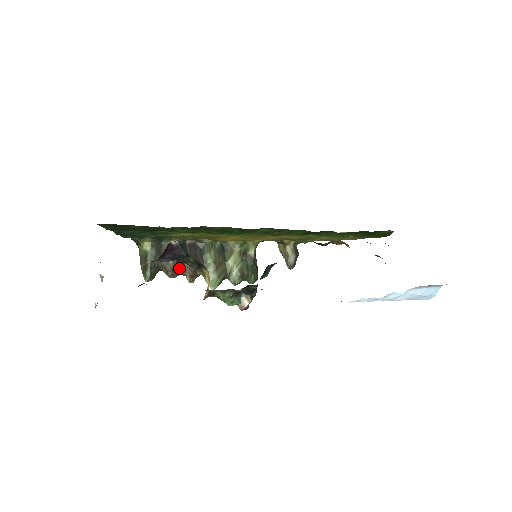
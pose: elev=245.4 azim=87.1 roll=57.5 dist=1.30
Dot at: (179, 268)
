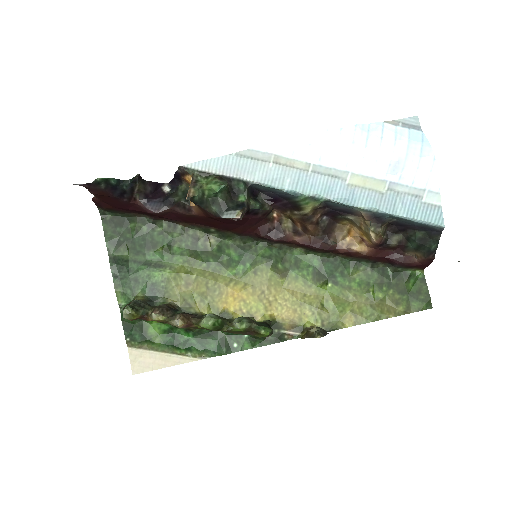
Dot at: (169, 312)
